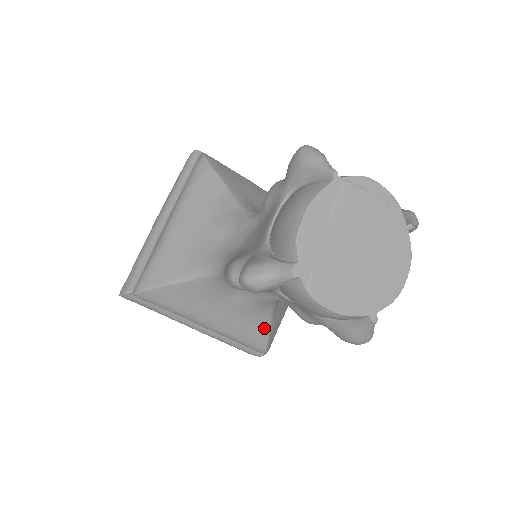
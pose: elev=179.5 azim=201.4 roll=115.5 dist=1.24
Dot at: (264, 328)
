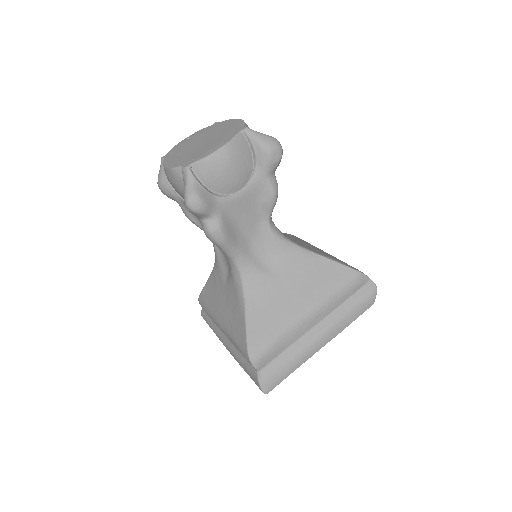
Dot at: (321, 261)
